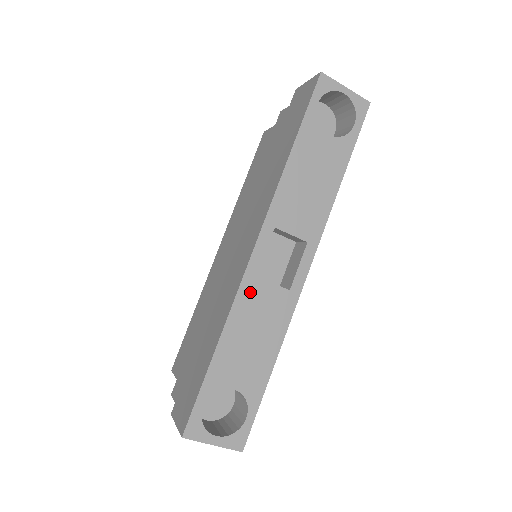
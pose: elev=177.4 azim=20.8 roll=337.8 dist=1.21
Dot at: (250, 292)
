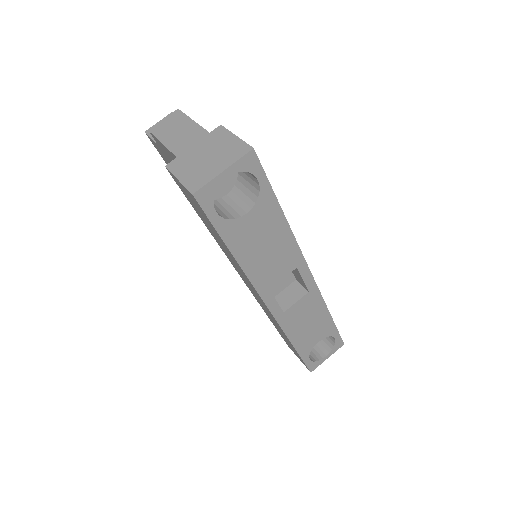
Dot at: (287, 319)
